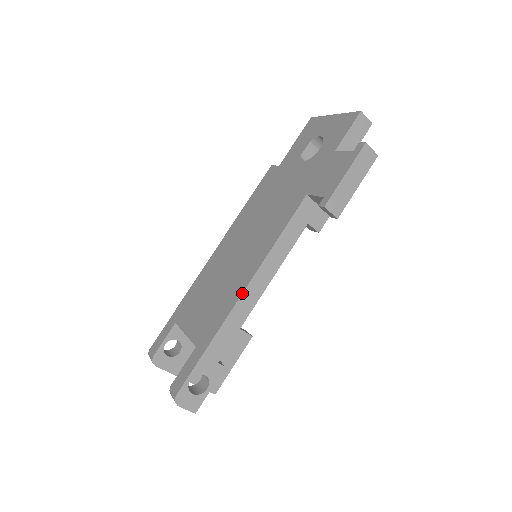
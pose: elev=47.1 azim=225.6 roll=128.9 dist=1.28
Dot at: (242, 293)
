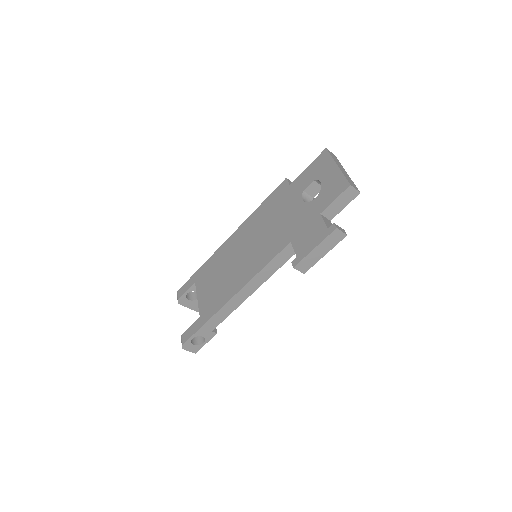
Dot at: (232, 297)
